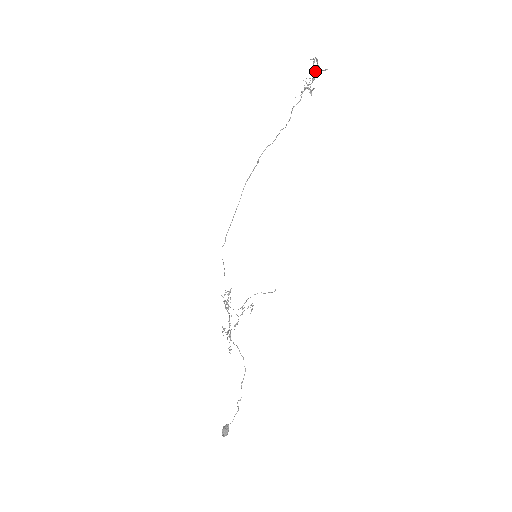
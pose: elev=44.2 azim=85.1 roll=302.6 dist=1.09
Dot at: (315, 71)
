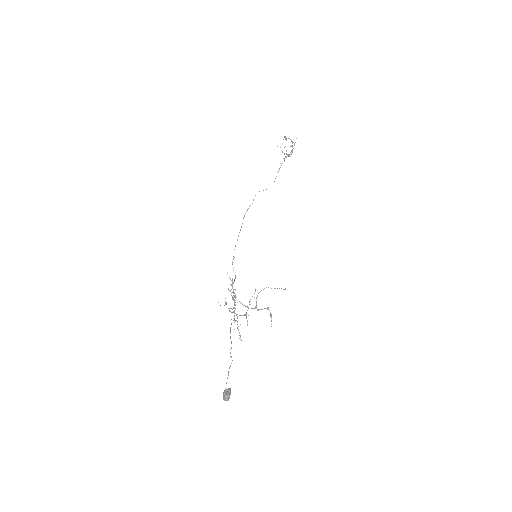
Dot at: (291, 146)
